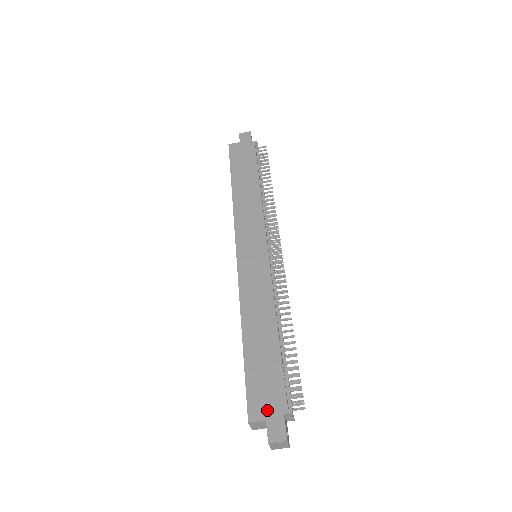
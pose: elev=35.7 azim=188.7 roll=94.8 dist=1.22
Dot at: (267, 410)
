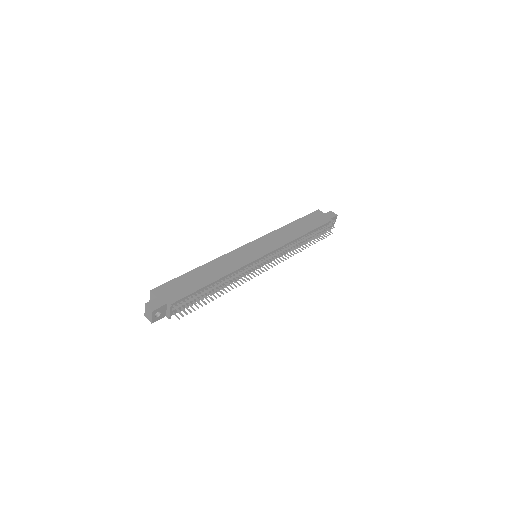
Dot at: (163, 295)
